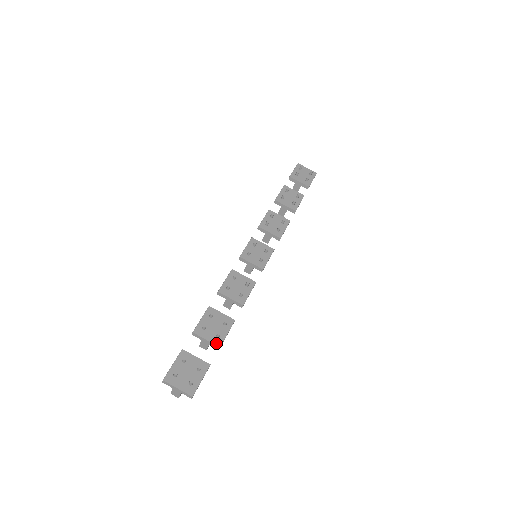
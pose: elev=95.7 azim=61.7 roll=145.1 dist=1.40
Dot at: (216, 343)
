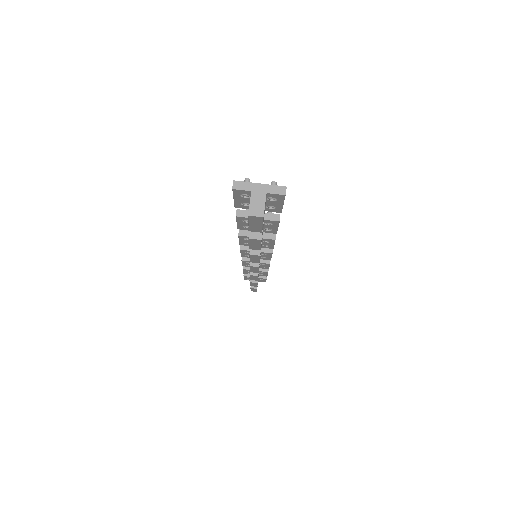
Dot at: (272, 214)
